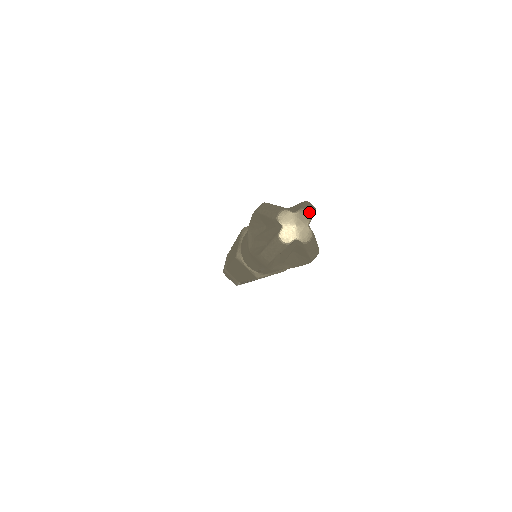
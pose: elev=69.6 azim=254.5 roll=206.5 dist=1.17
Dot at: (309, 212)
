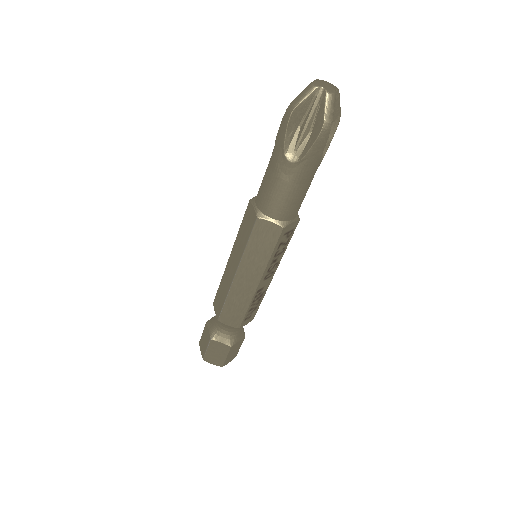
Dot at: (338, 89)
